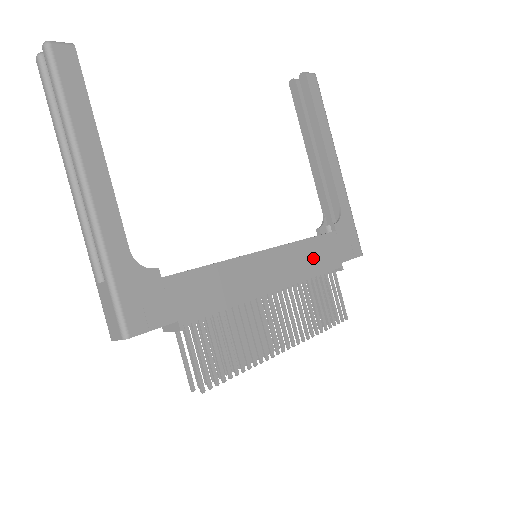
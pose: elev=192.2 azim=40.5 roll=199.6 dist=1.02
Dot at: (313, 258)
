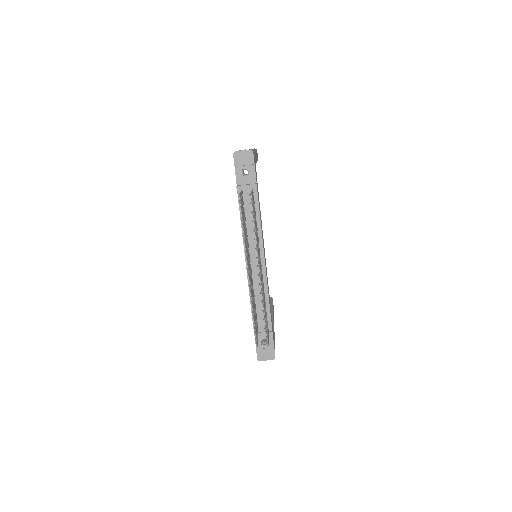
Dot at: (269, 300)
